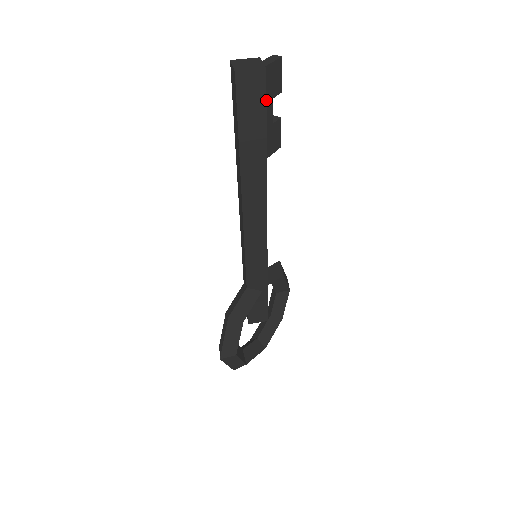
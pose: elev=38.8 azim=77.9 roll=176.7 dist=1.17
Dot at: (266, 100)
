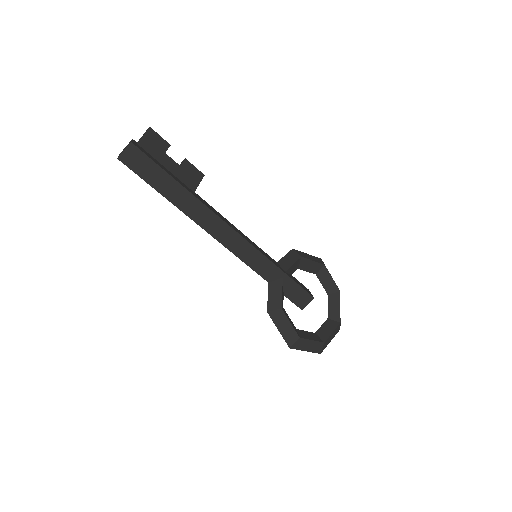
Dot at: (149, 158)
